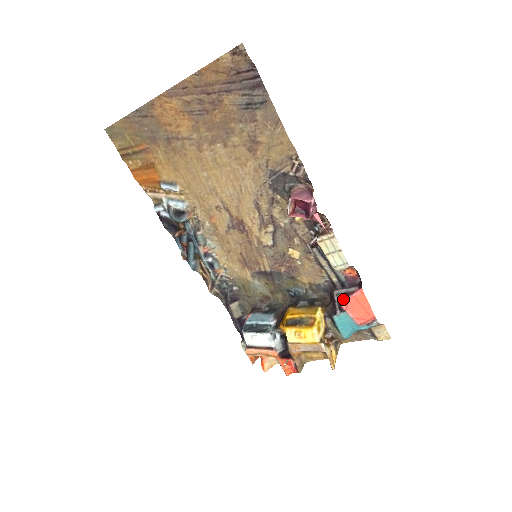
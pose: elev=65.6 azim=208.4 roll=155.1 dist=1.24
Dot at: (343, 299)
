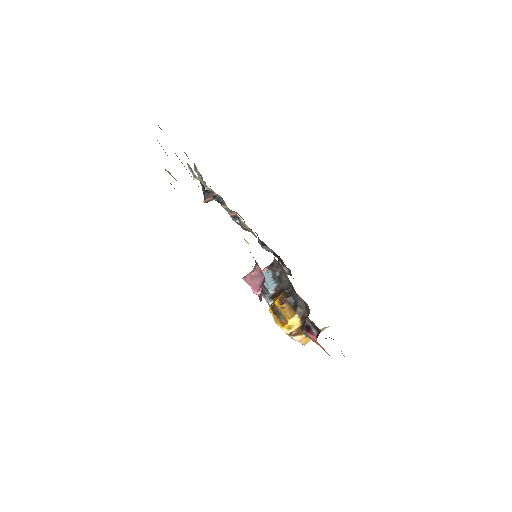
Dot at: (306, 330)
